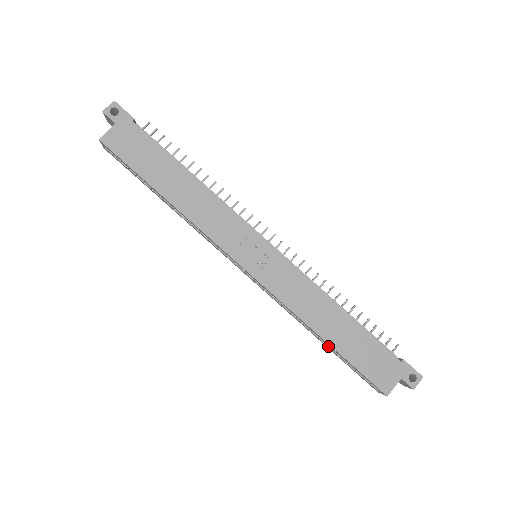
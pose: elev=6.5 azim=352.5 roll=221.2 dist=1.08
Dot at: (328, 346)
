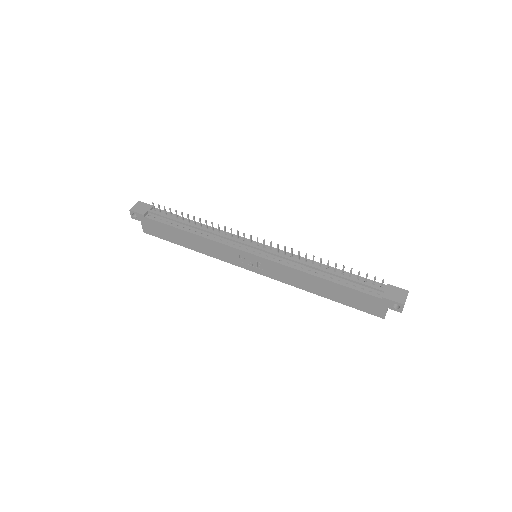
Dot at: occluded
